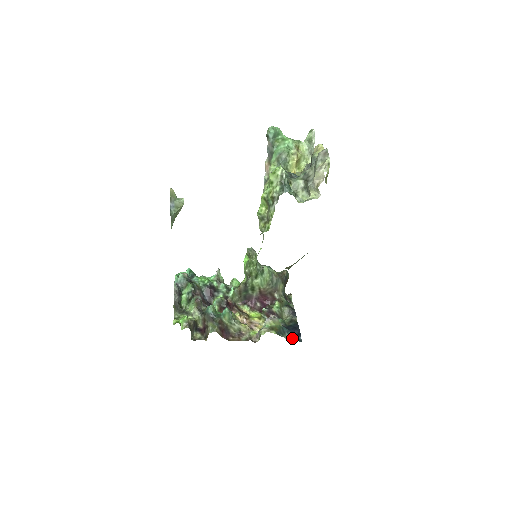
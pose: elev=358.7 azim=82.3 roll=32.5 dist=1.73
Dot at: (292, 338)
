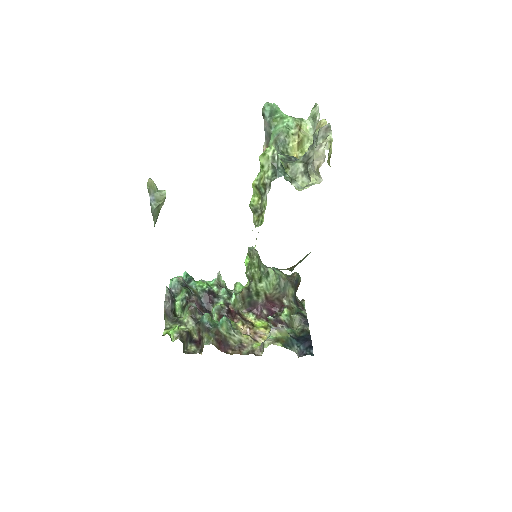
Dot at: (302, 351)
